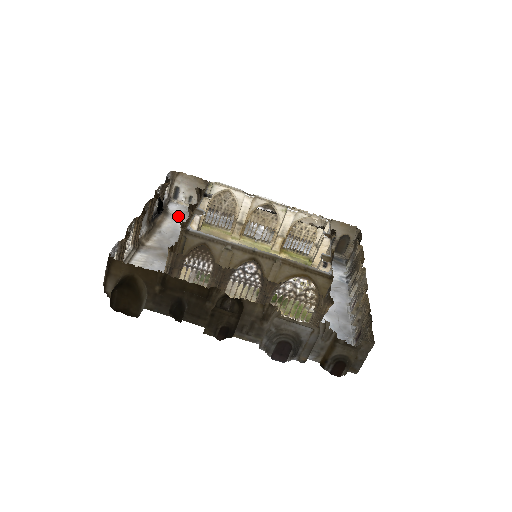
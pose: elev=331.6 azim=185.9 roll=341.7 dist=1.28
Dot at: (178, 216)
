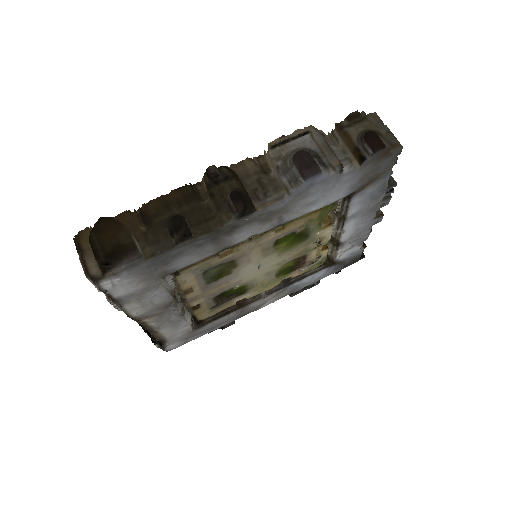
Dot at: (177, 338)
